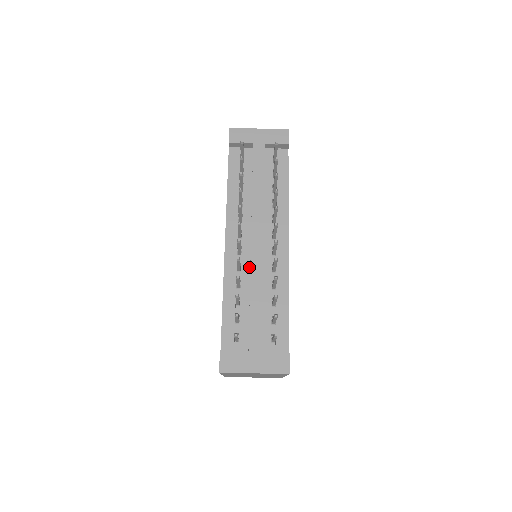
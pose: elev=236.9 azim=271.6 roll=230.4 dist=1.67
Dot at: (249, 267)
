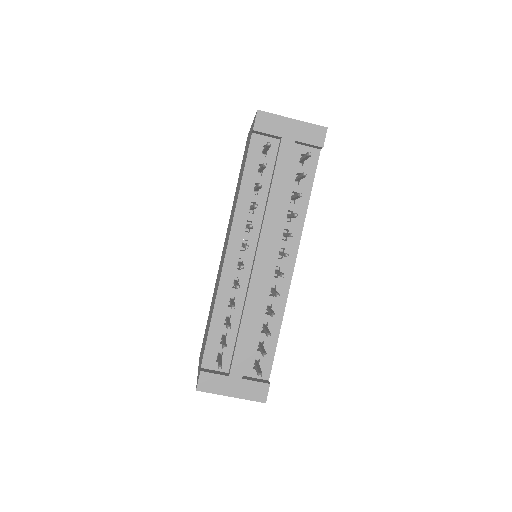
Dot at: (247, 284)
